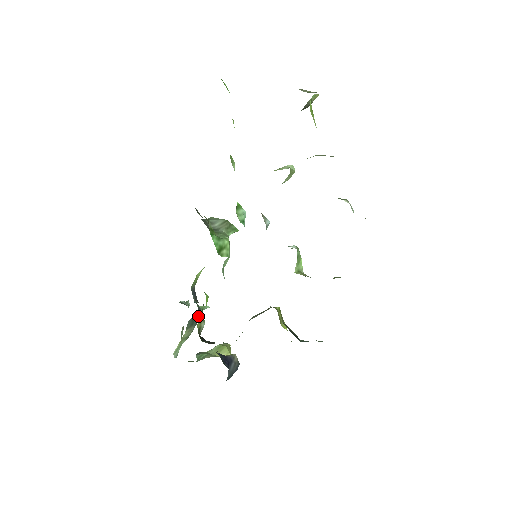
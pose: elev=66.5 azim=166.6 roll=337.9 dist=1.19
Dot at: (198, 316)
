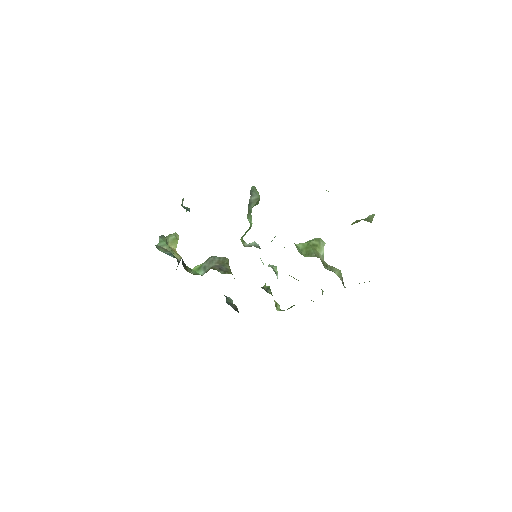
Dot at: occluded
